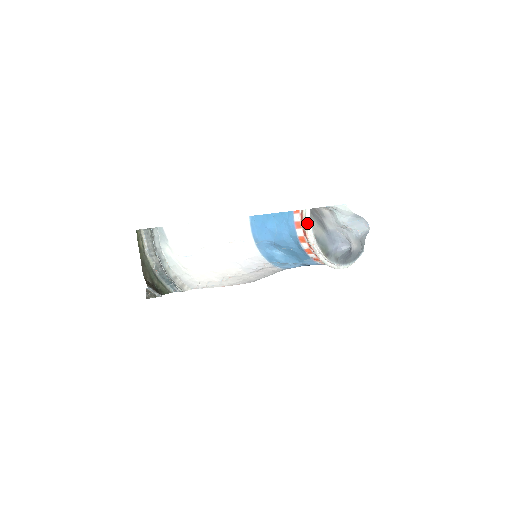
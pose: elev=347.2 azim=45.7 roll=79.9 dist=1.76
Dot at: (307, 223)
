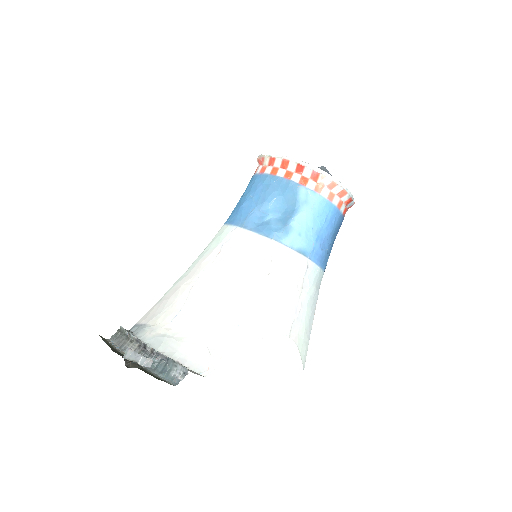
Dot at: occluded
